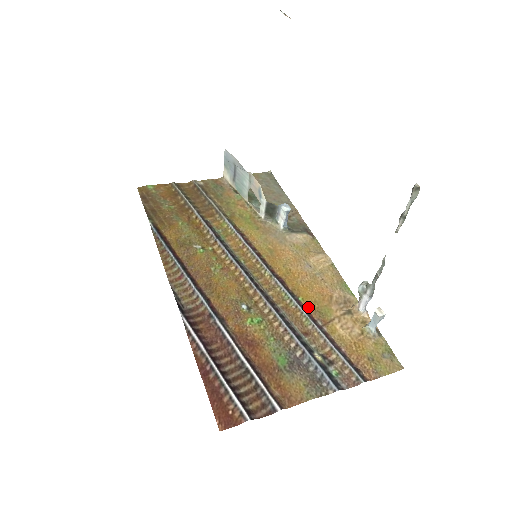
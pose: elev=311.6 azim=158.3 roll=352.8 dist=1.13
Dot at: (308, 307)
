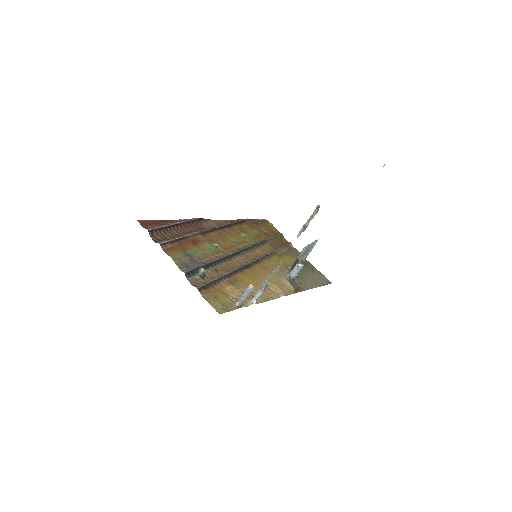
Dot at: (236, 276)
